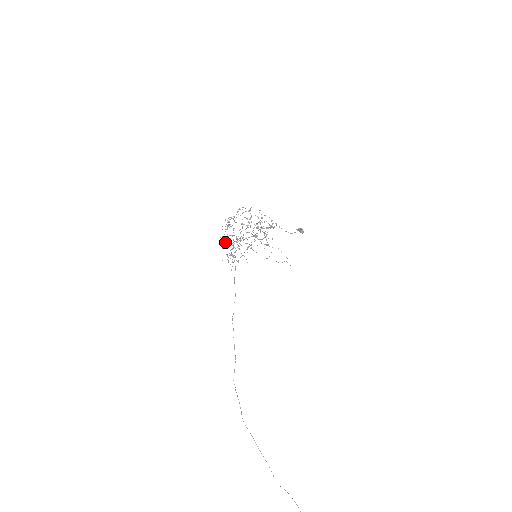
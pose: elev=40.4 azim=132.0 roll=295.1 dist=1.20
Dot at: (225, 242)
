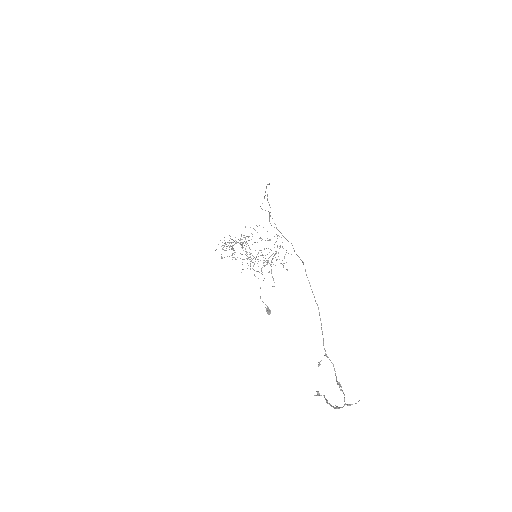
Dot at: (245, 227)
